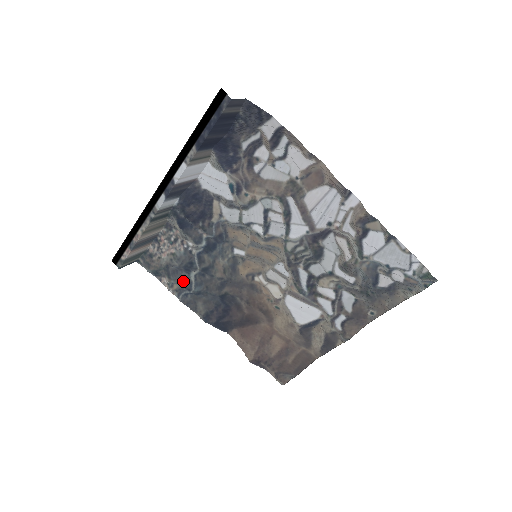
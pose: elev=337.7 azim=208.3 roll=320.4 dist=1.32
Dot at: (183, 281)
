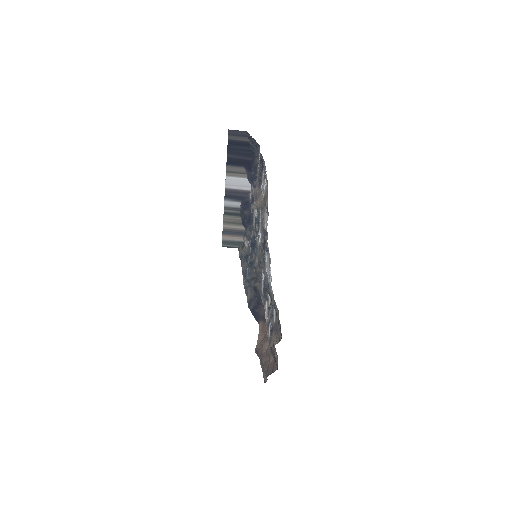
Dot at: (245, 269)
